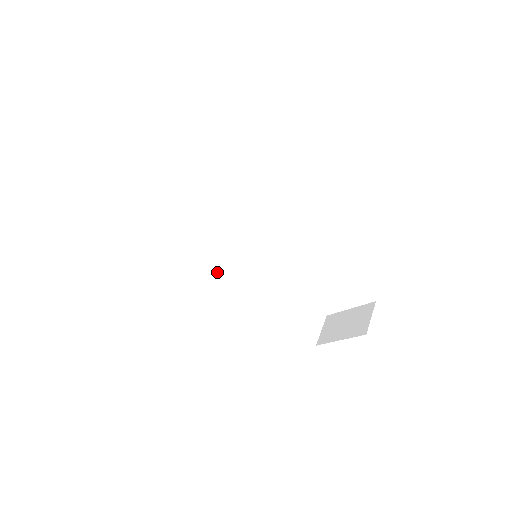
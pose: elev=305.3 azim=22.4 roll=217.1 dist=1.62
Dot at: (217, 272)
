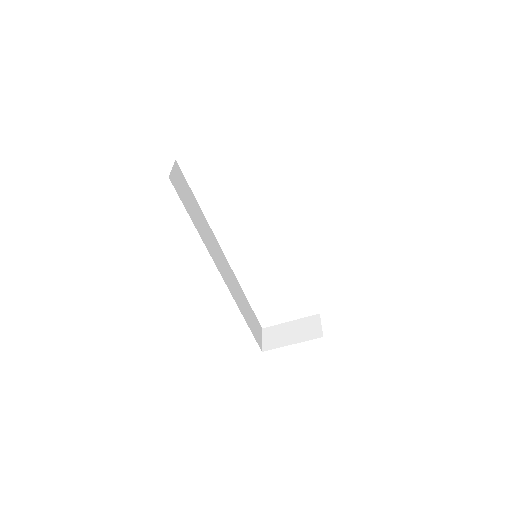
Dot at: (216, 265)
